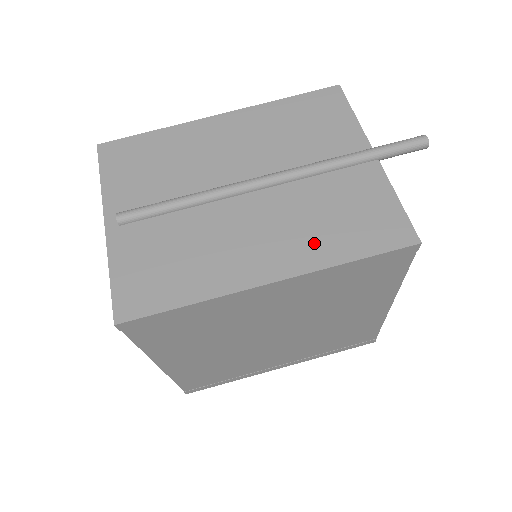
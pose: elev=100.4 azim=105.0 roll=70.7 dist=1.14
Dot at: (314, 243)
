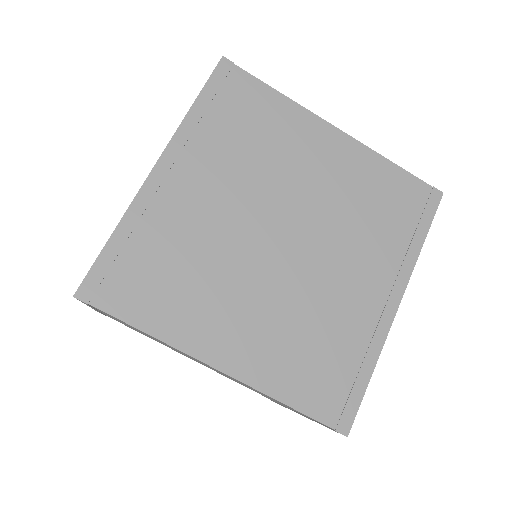
Dot at: occluded
